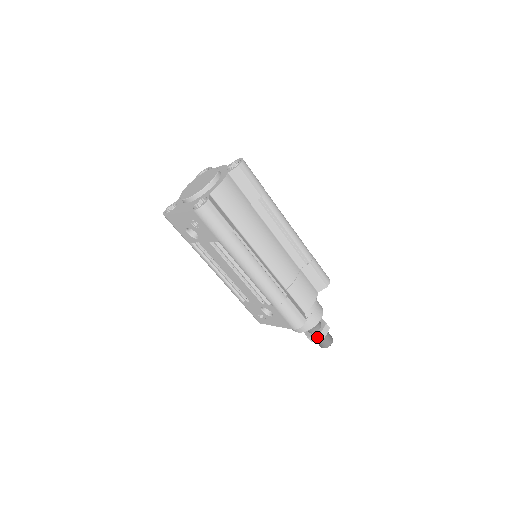
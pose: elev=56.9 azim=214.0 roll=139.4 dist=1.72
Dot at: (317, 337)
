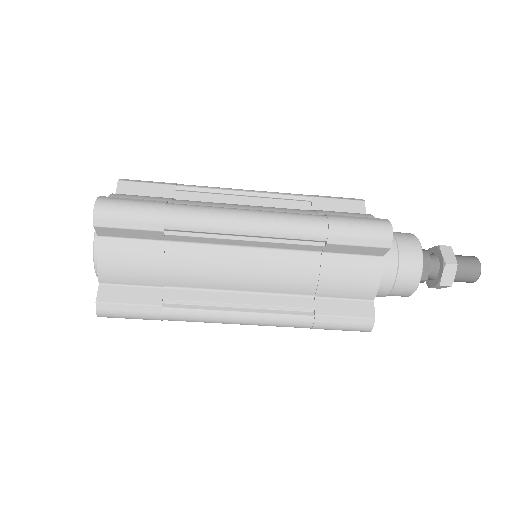
Dot at: (439, 286)
